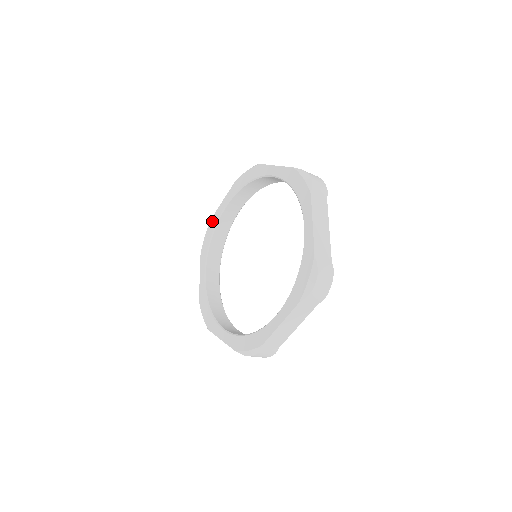
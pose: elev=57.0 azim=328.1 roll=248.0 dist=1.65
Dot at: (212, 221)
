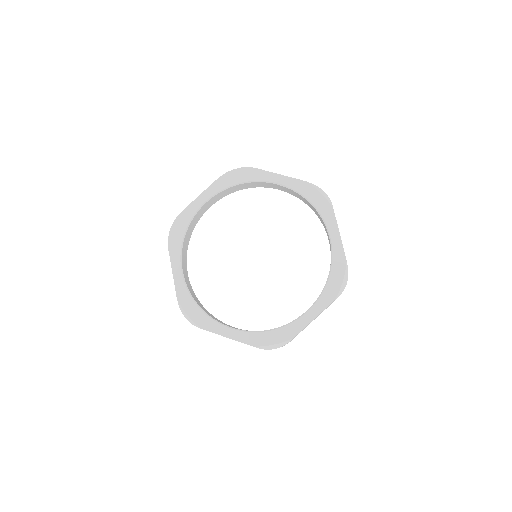
Dot at: (184, 215)
